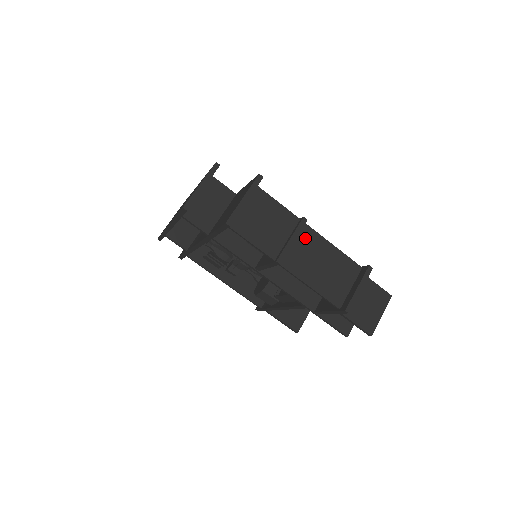
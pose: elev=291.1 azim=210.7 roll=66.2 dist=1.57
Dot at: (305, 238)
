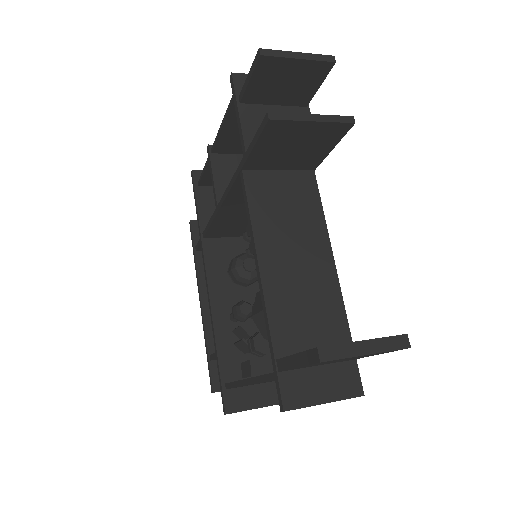
Dot at: occluded
